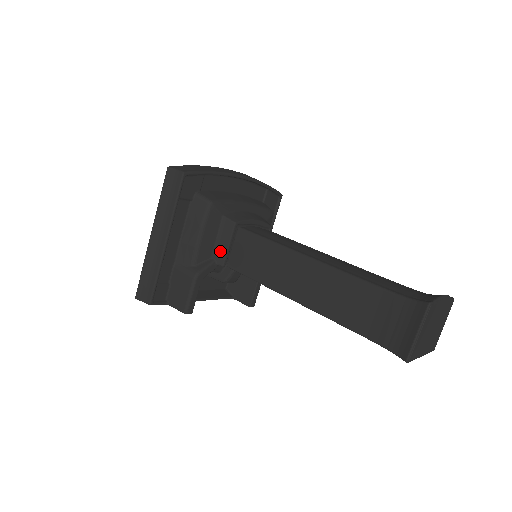
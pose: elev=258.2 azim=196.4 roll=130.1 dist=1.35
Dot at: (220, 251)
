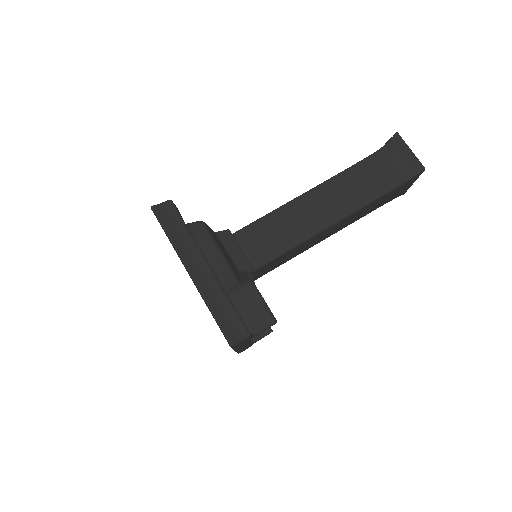
Dot at: (239, 260)
